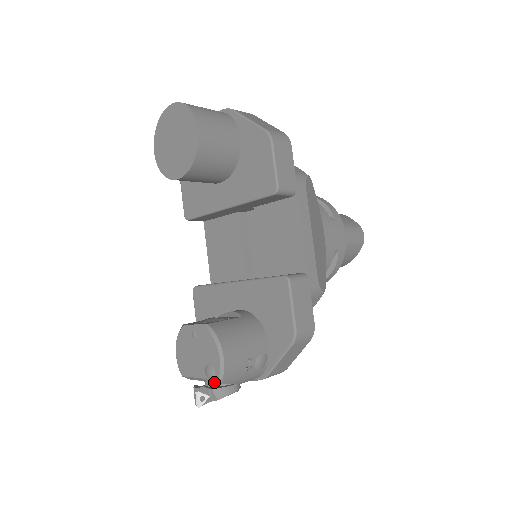
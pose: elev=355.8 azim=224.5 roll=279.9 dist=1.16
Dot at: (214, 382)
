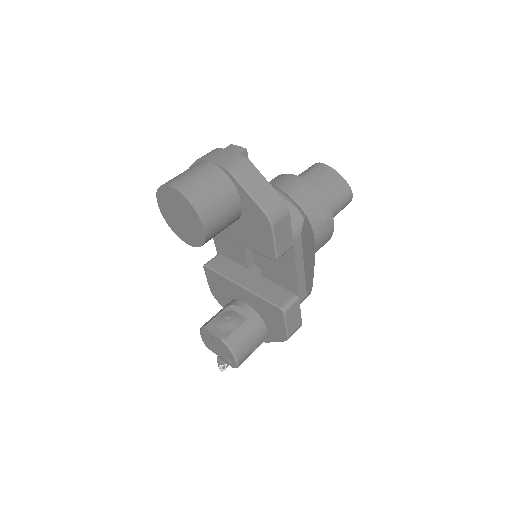
Dot at: (232, 367)
